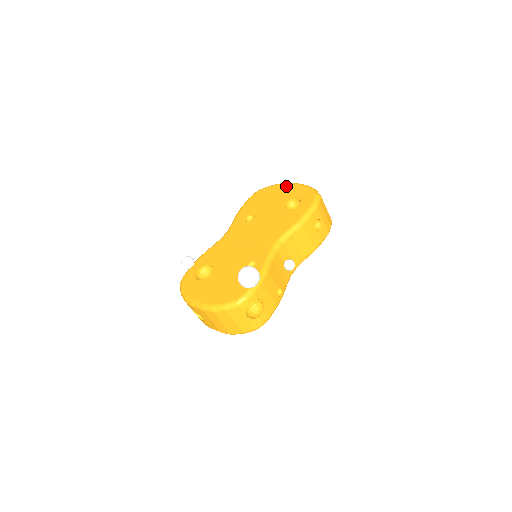
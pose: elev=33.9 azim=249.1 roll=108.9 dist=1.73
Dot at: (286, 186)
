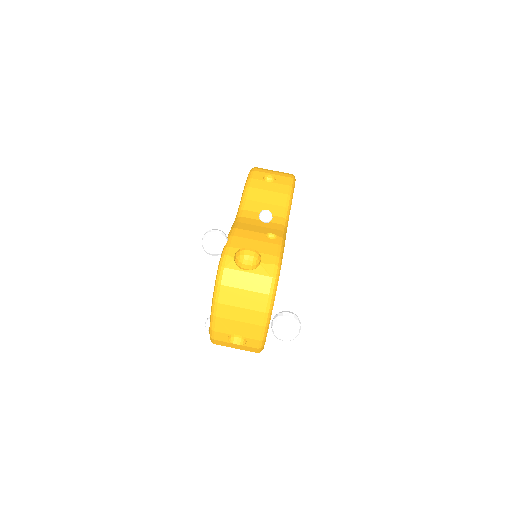
Dot at: occluded
